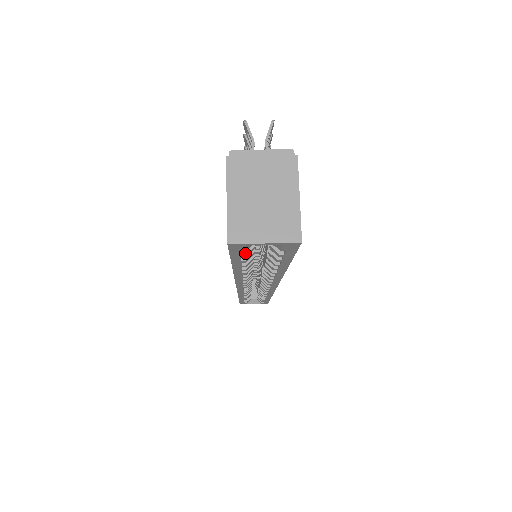
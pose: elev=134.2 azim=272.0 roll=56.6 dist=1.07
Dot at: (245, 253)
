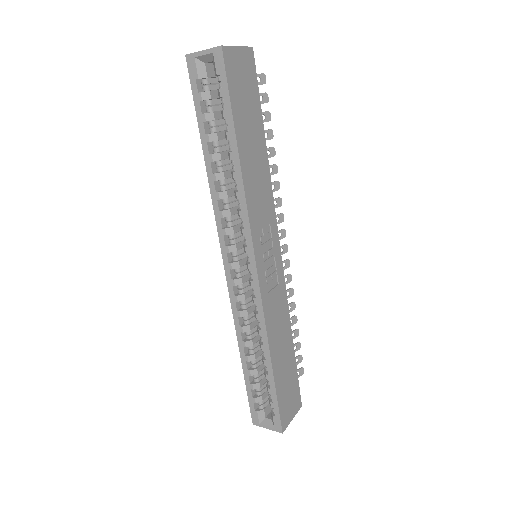
Dot at: (201, 92)
